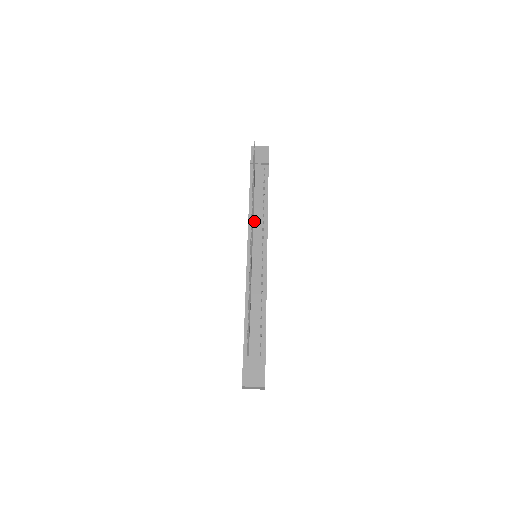
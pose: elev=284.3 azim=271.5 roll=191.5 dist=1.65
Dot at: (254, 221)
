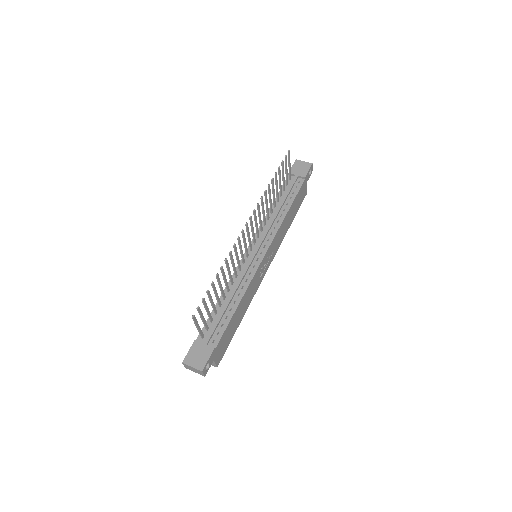
Dot at: (267, 224)
